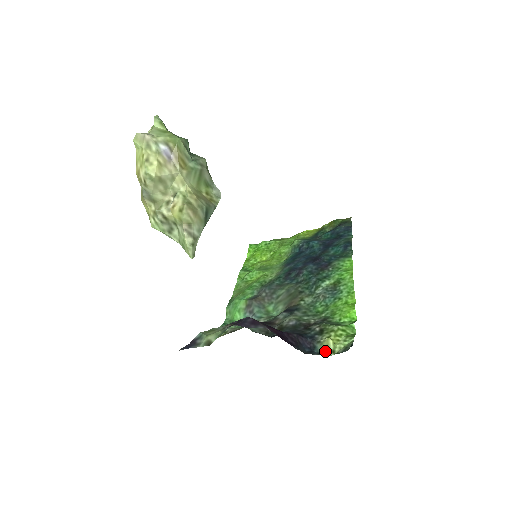
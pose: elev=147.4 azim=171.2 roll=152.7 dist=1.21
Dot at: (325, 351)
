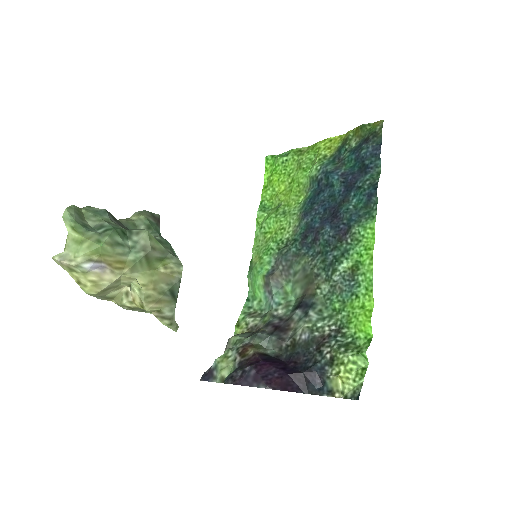
Dot at: (334, 390)
